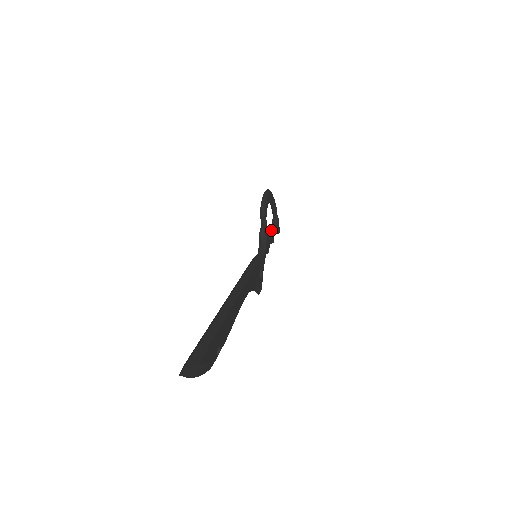
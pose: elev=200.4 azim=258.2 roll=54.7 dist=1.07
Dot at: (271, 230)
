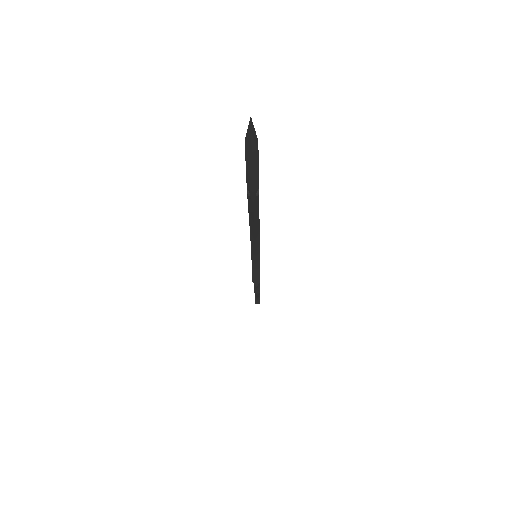
Dot at: occluded
